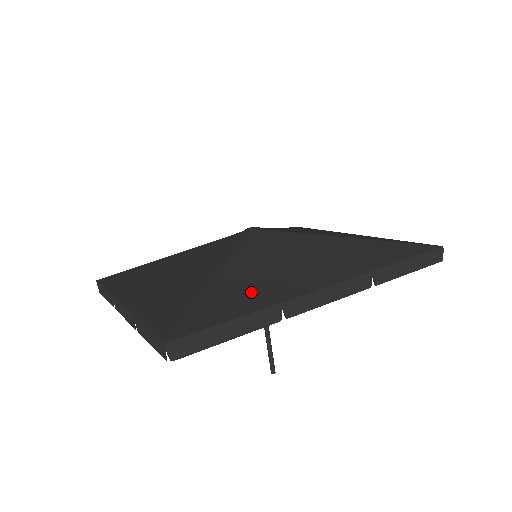
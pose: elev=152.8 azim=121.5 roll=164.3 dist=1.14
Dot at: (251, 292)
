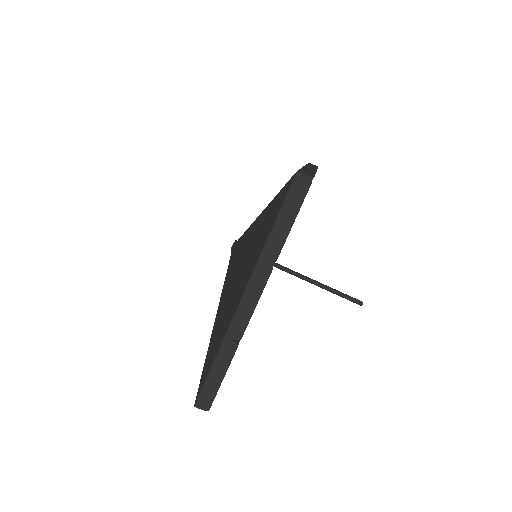
Dot at: occluded
